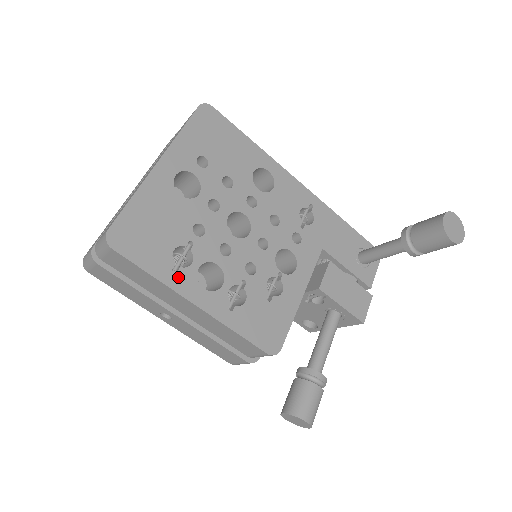
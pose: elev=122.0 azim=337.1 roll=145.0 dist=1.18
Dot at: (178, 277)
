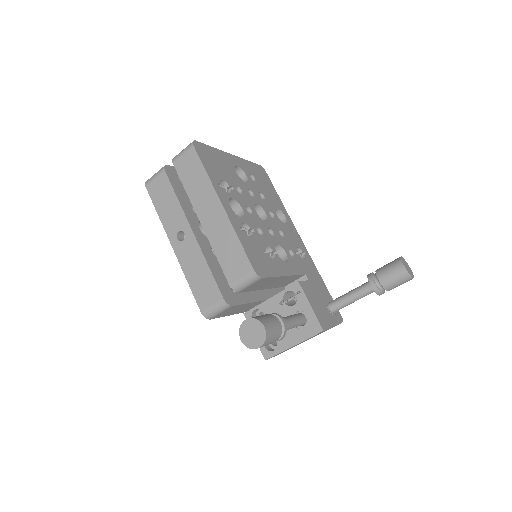
Dot at: (219, 188)
